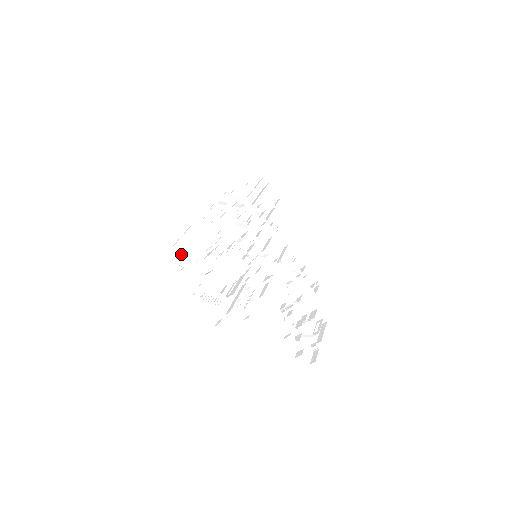
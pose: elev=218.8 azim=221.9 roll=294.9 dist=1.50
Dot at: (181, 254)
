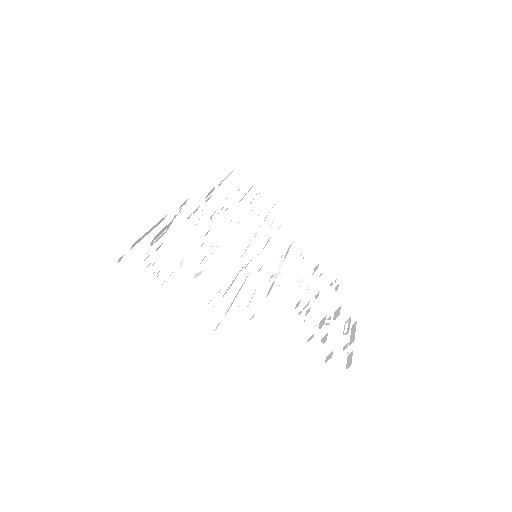
Dot at: (161, 258)
